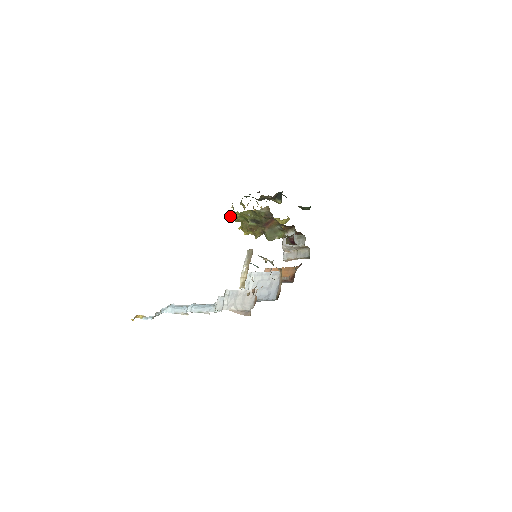
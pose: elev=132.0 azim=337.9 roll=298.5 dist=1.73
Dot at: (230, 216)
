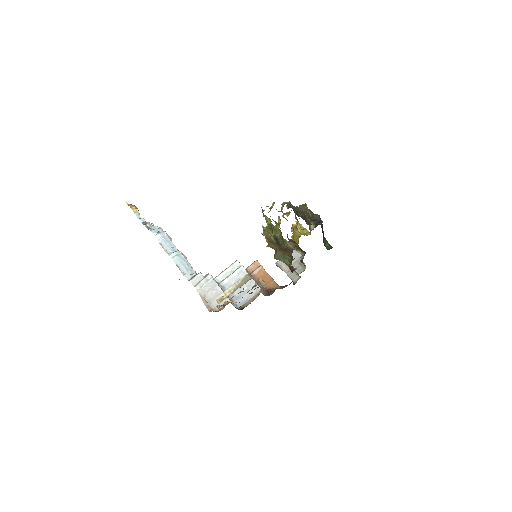
Dot at: (263, 214)
